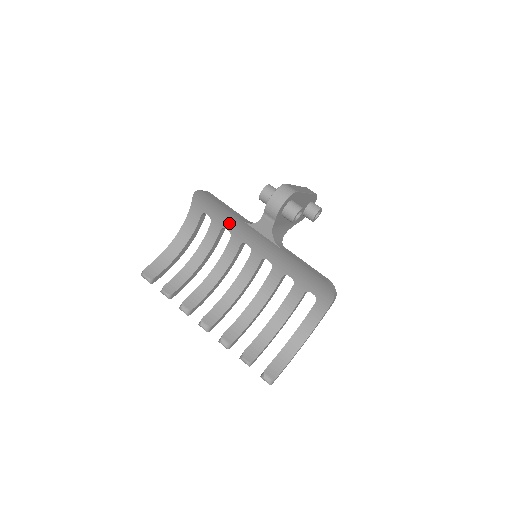
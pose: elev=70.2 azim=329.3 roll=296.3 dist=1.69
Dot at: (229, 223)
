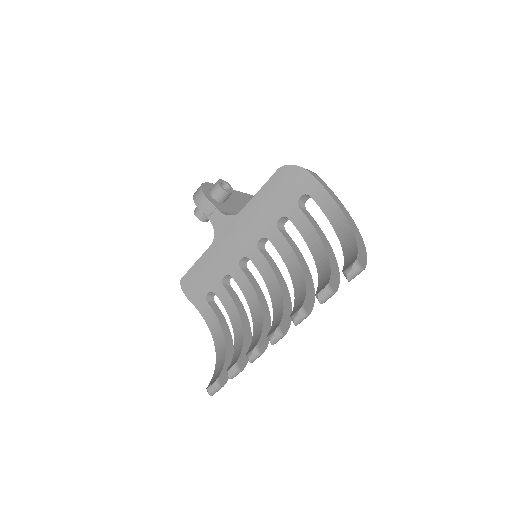
Dot at: (217, 269)
